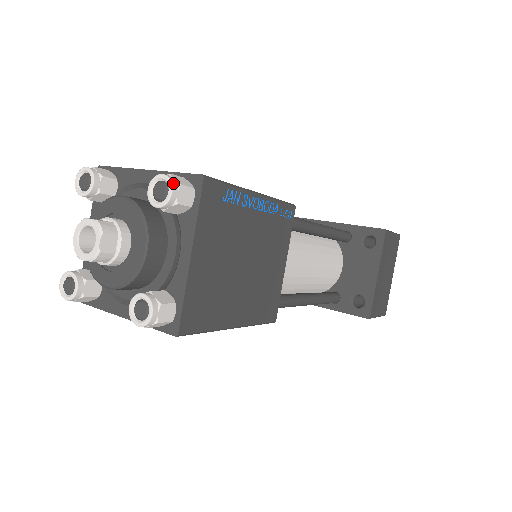
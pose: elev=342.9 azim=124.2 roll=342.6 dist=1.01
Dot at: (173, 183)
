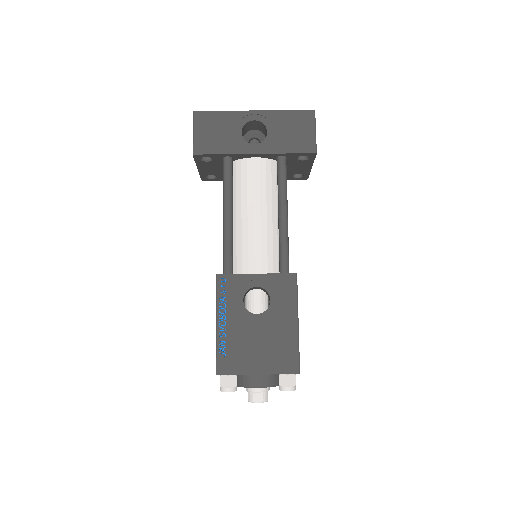
Dot at: (295, 389)
